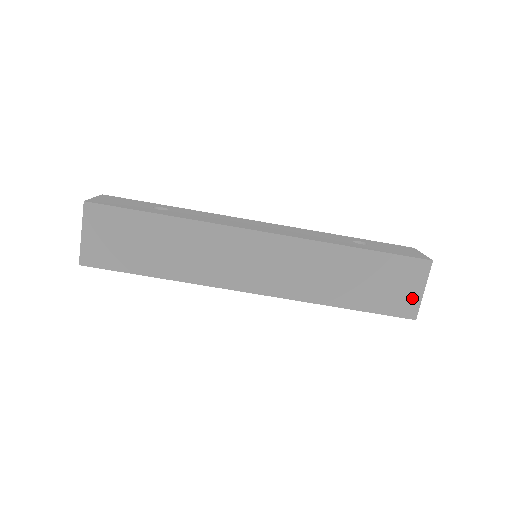
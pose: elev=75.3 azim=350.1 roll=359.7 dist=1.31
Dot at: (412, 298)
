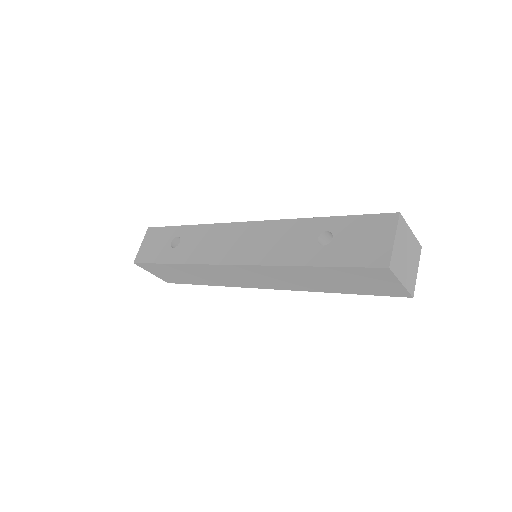
Dot at: (394, 287)
